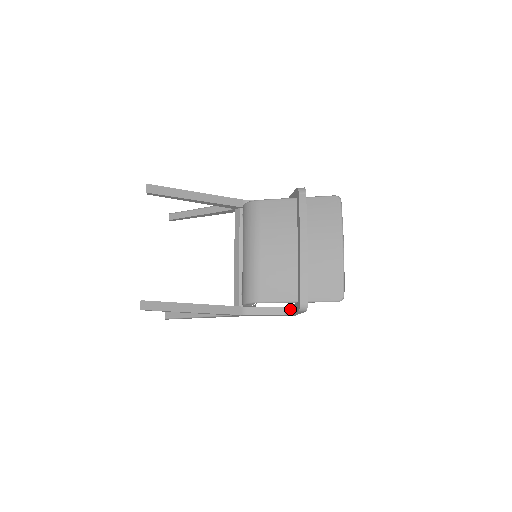
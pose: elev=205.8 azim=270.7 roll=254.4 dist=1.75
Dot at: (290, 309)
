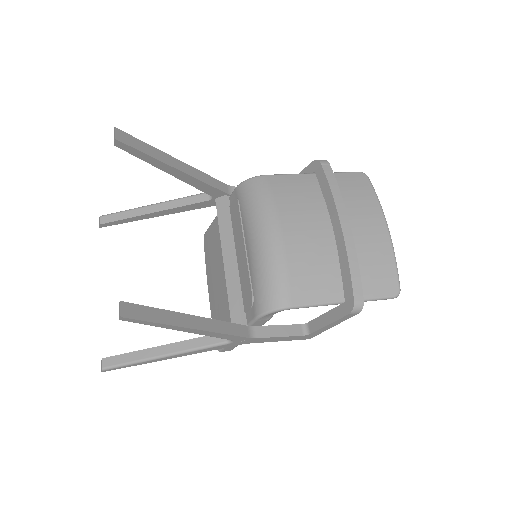
Dot at: (318, 322)
